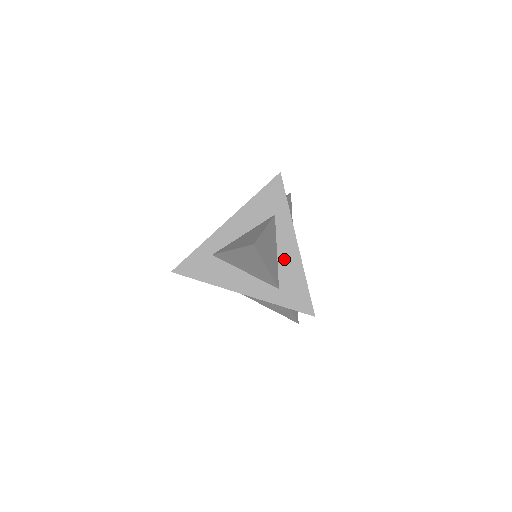
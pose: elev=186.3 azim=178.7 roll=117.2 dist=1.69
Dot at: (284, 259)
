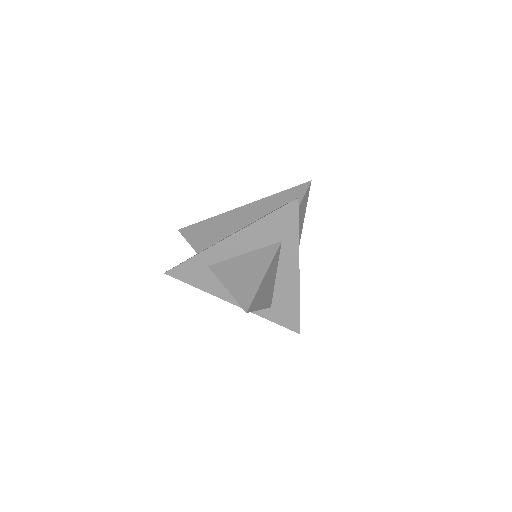
Dot at: (282, 284)
